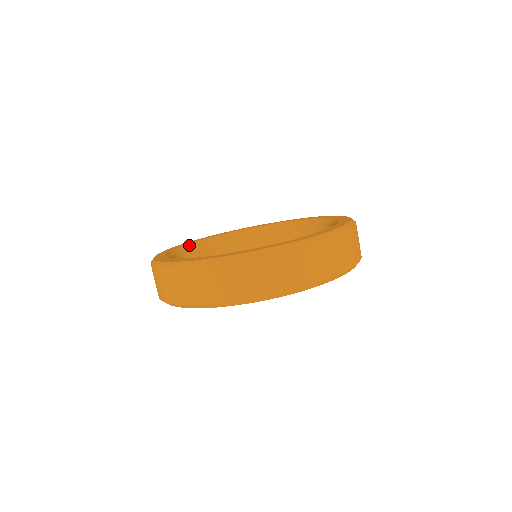
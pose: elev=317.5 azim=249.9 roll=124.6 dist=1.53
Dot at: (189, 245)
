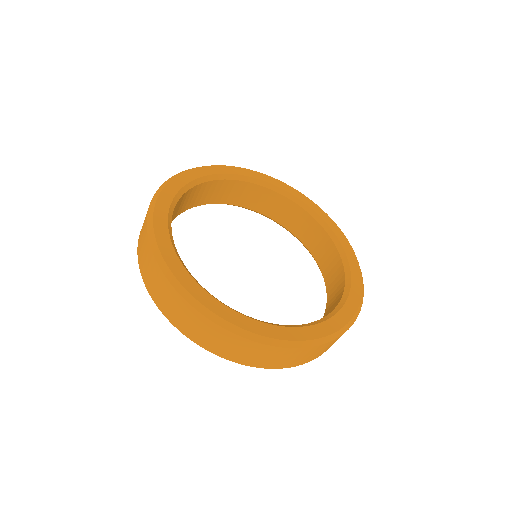
Dot at: (232, 176)
